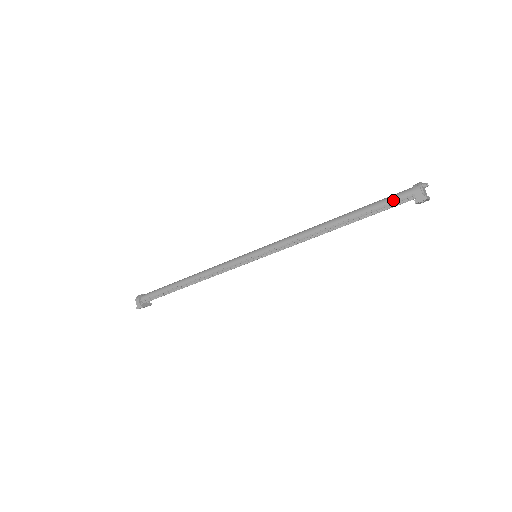
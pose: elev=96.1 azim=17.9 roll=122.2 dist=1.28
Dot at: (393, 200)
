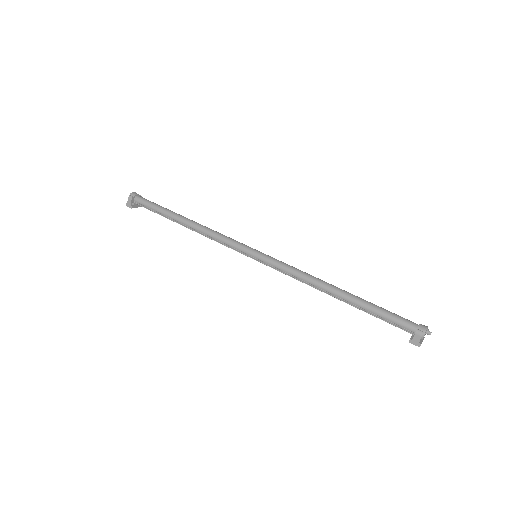
Dot at: (395, 322)
